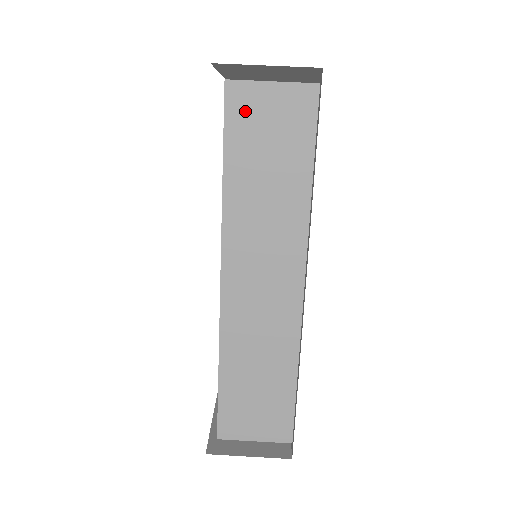
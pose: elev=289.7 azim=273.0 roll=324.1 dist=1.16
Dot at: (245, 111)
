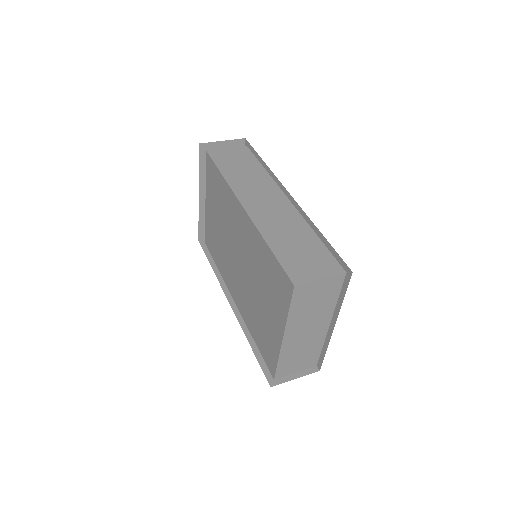
Dot at: (220, 157)
